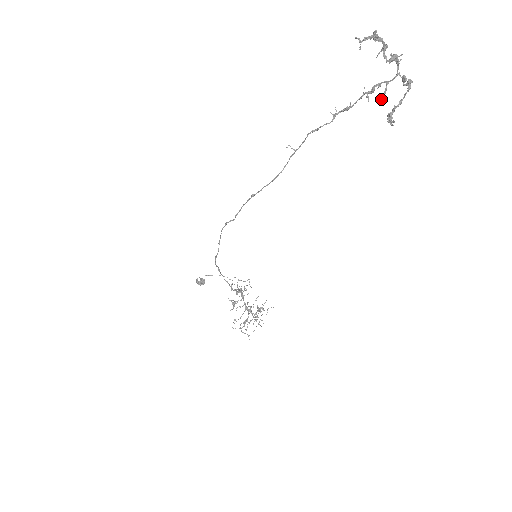
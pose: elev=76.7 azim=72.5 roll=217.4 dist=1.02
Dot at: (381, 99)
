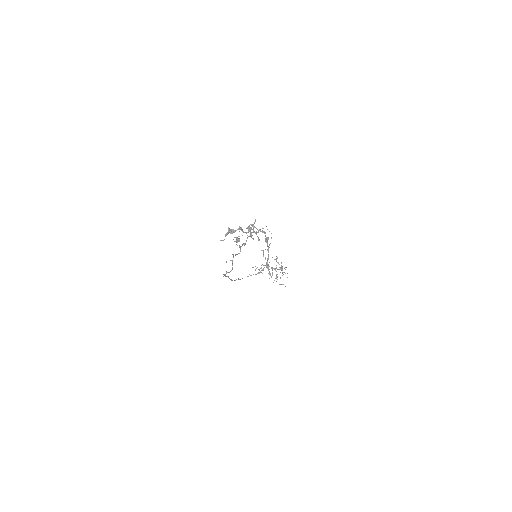
Dot at: occluded
